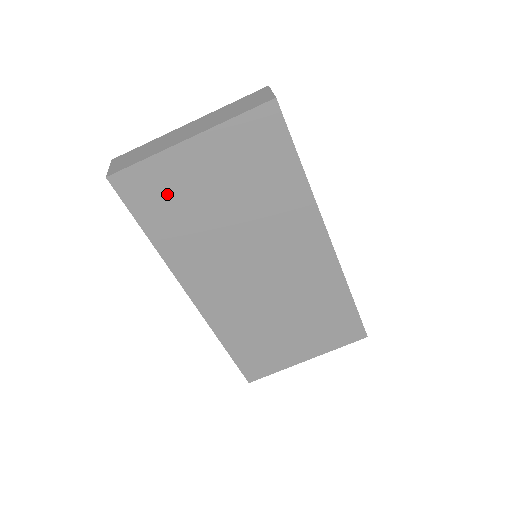
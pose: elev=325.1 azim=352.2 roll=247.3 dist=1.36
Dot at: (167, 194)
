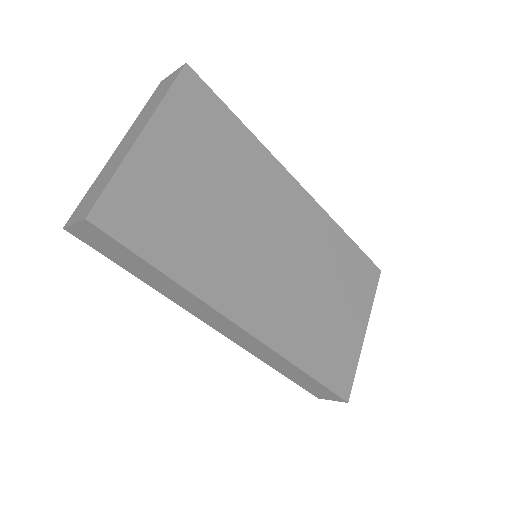
Dot at: (156, 208)
